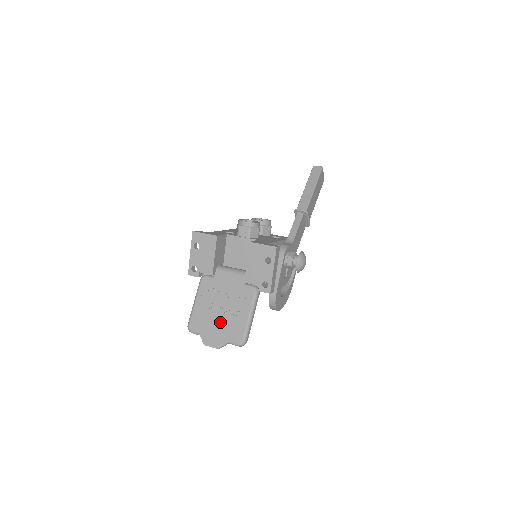
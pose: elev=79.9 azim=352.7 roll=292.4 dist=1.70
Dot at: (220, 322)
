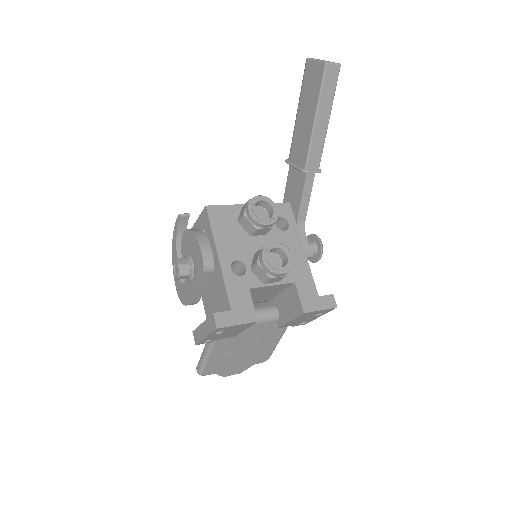
Dot at: (243, 359)
